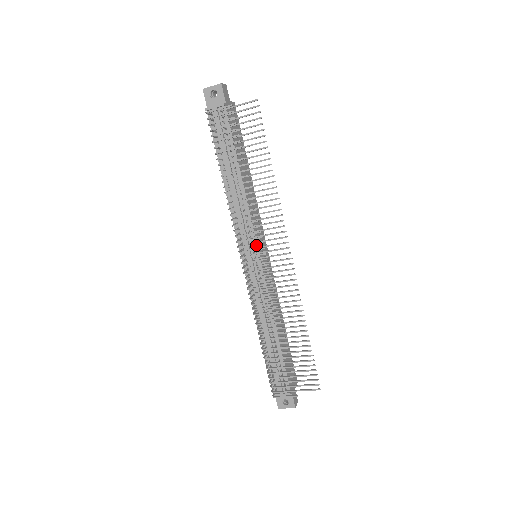
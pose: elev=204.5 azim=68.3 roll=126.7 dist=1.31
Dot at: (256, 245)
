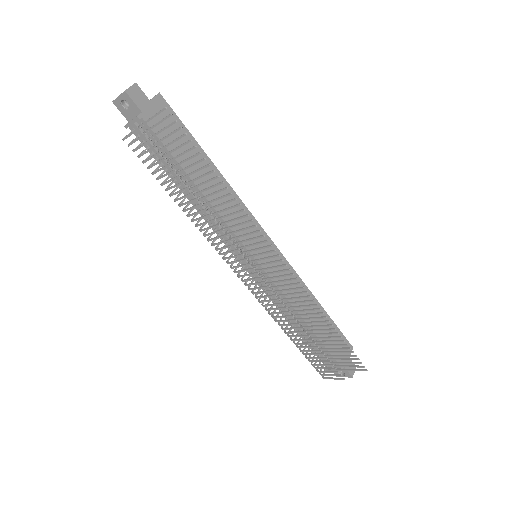
Dot at: (248, 252)
